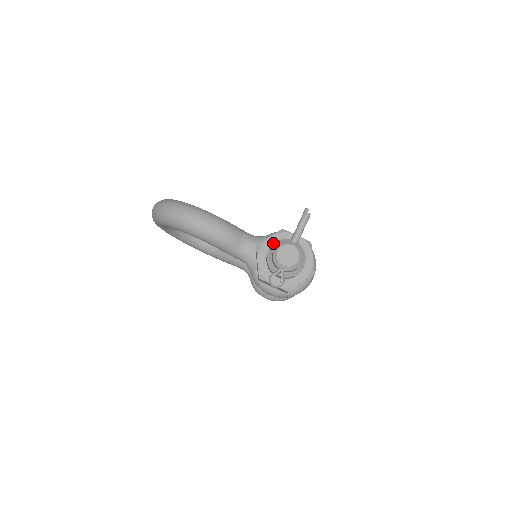
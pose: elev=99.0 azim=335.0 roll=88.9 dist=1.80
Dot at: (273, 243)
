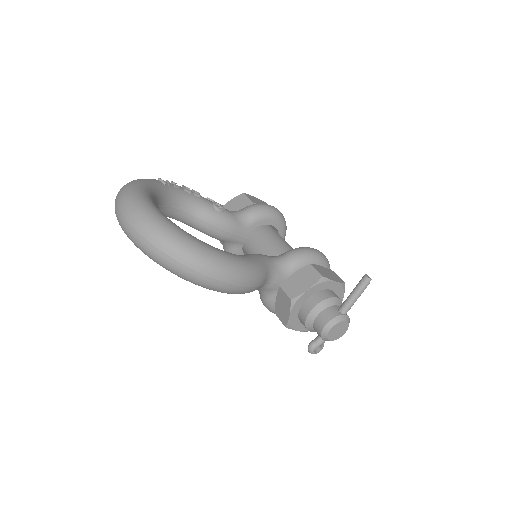
Dot at: (310, 294)
